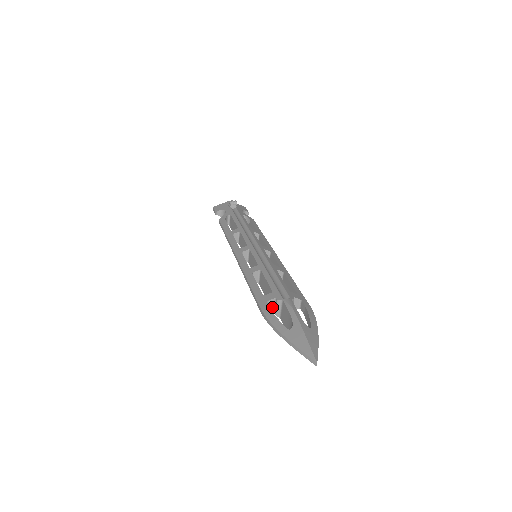
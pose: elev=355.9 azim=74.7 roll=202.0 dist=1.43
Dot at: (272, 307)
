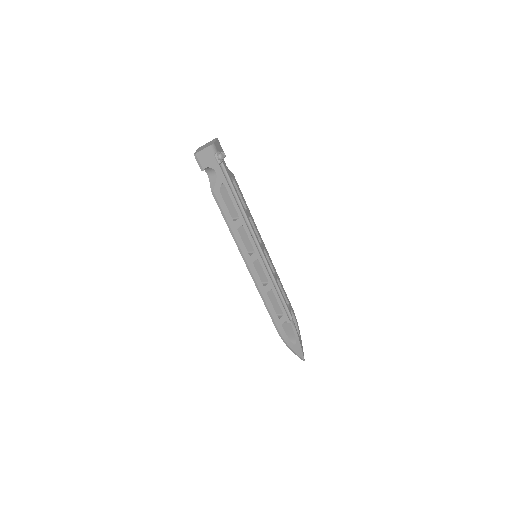
Dot at: occluded
